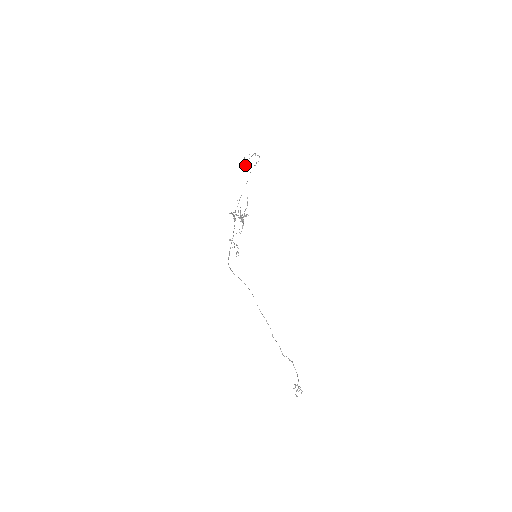
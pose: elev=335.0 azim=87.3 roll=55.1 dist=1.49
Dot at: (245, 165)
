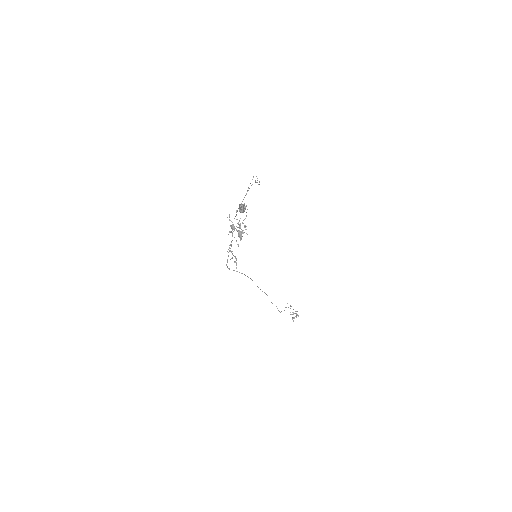
Dot at: (241, 211)
